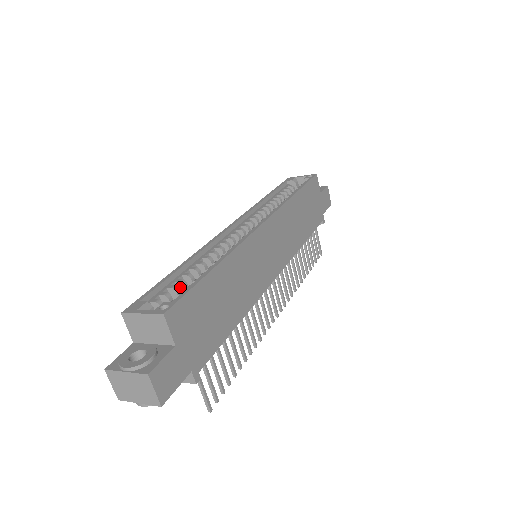
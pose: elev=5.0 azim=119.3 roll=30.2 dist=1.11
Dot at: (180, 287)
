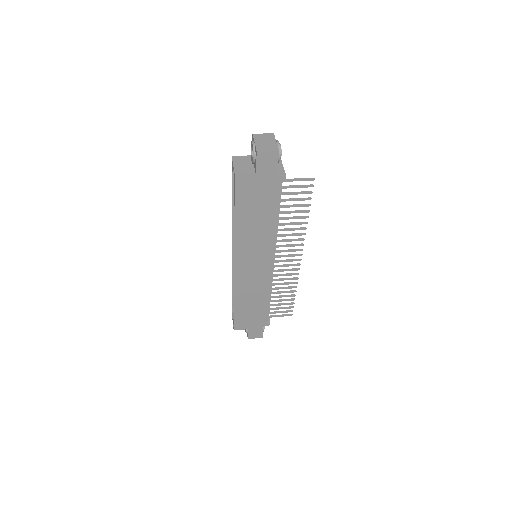
Dot at: occluded
